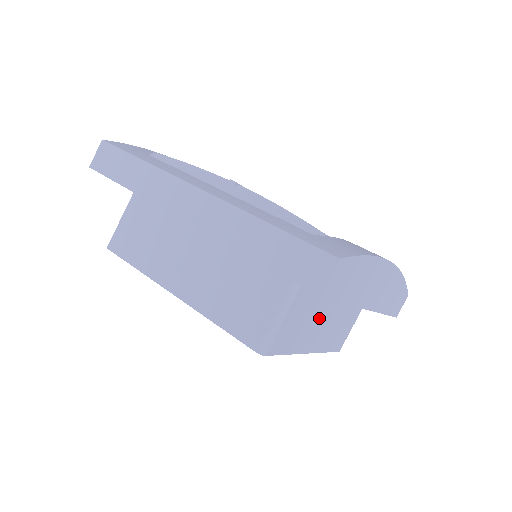
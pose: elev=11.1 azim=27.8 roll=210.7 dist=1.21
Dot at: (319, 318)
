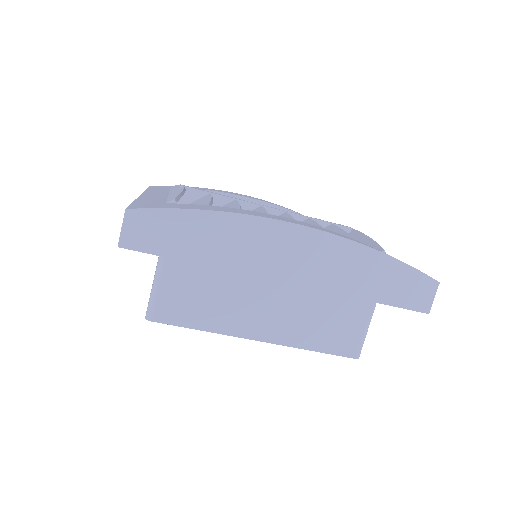
Dot at: (245, 297)
